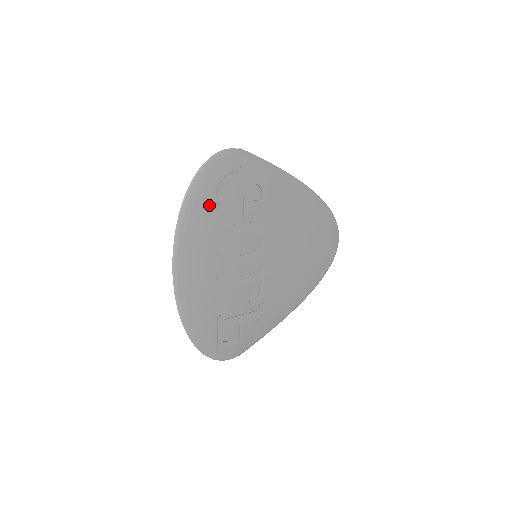
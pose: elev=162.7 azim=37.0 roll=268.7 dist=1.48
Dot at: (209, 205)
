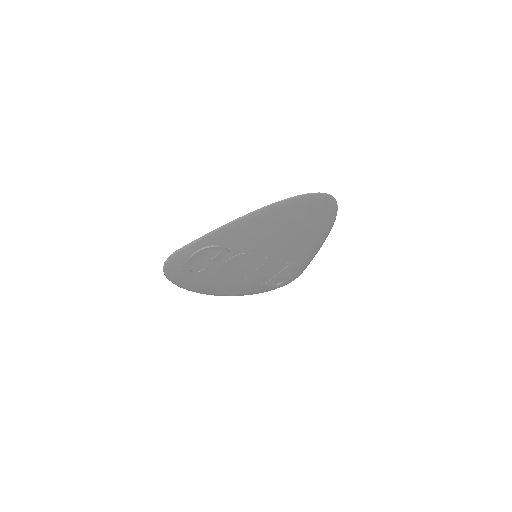
Dot at: (192, 277)
